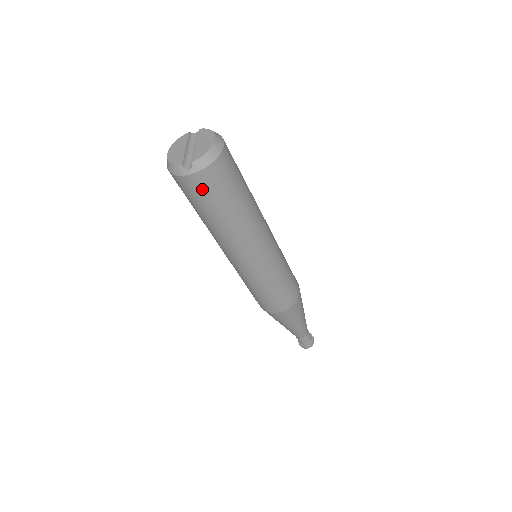
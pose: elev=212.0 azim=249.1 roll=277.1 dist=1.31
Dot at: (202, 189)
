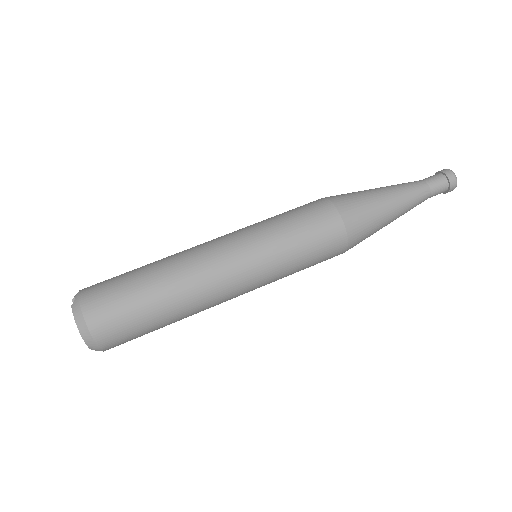
Dot at: occluded
